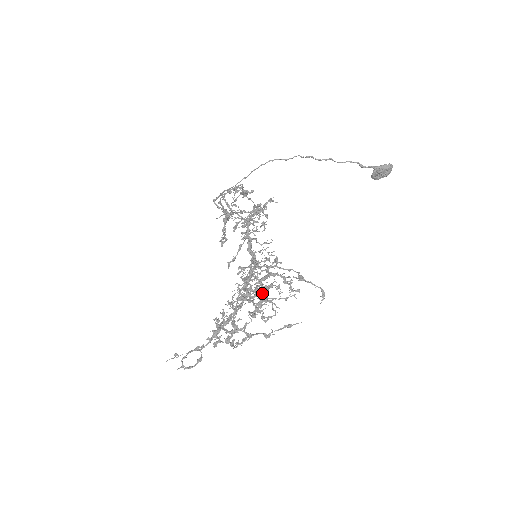
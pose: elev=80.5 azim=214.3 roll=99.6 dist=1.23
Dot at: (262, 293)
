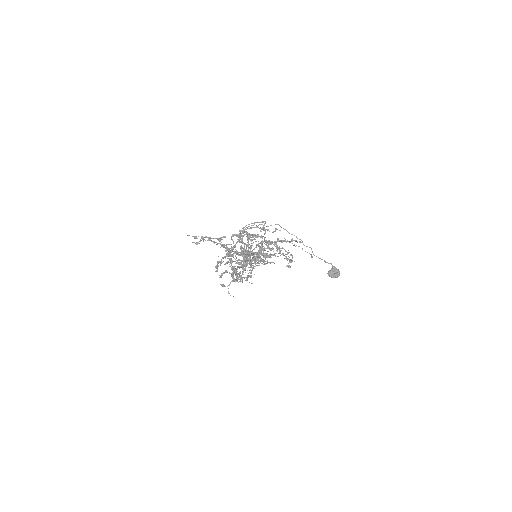
Dot at: (264, 255)
